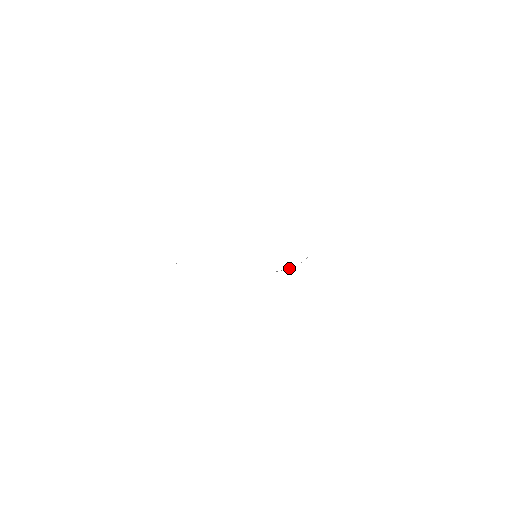
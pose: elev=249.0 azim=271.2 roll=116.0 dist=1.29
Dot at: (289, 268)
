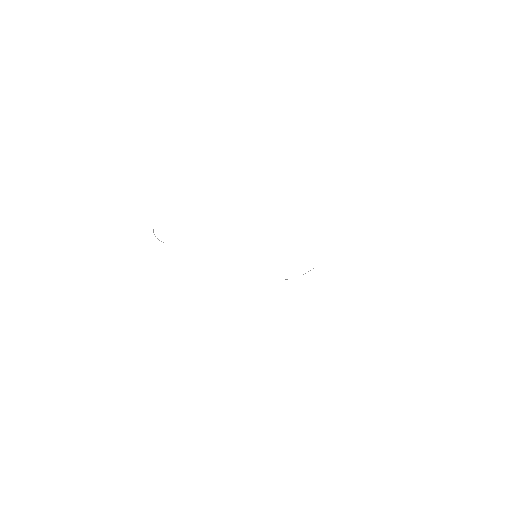
Dot at: occluded
